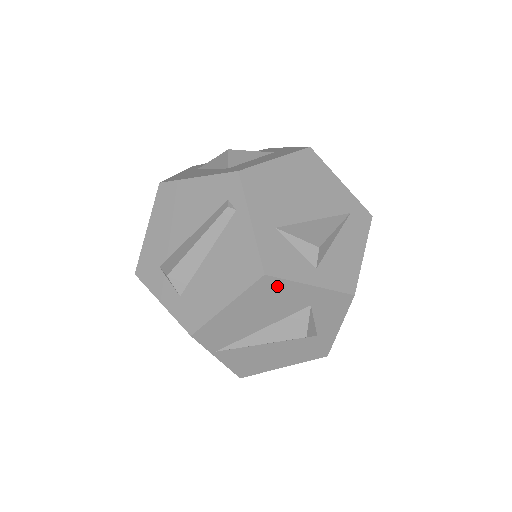
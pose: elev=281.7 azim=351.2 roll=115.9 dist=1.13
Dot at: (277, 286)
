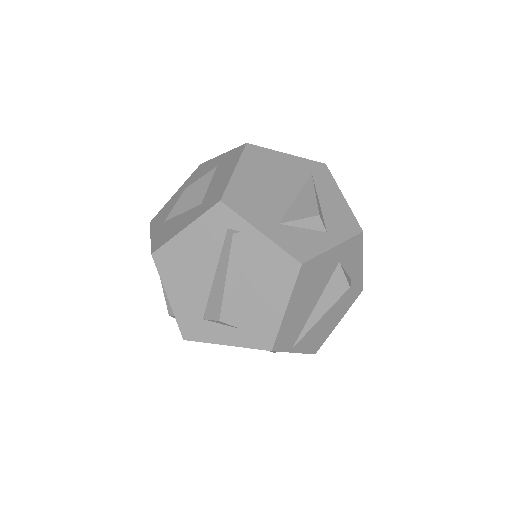
Dot at: (313, 266)
